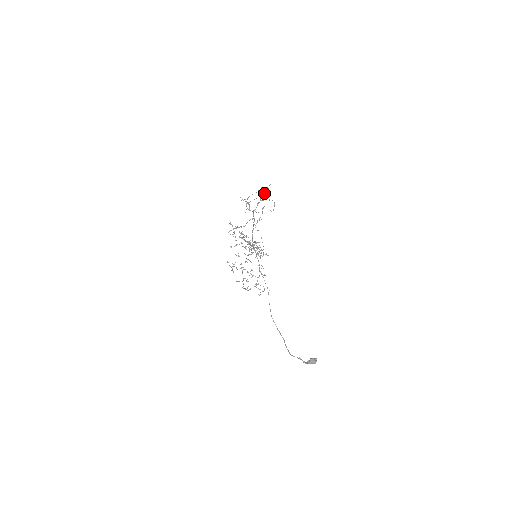
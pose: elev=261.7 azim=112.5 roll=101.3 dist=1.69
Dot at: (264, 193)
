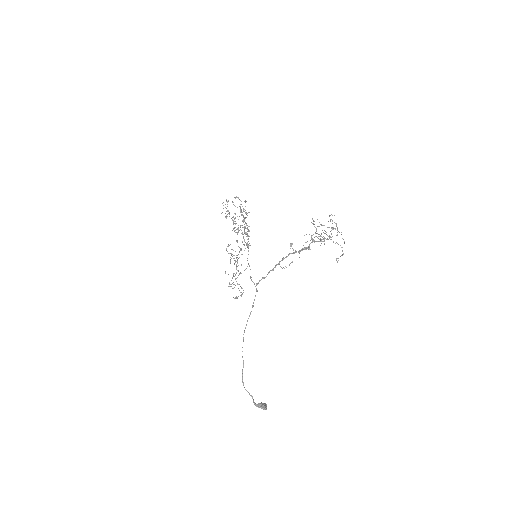
Dot at: occluded
